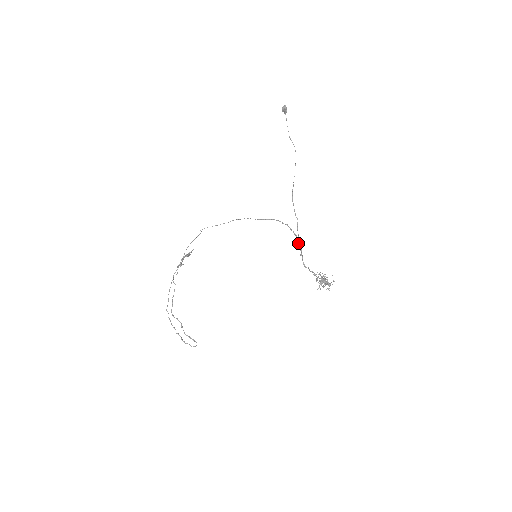
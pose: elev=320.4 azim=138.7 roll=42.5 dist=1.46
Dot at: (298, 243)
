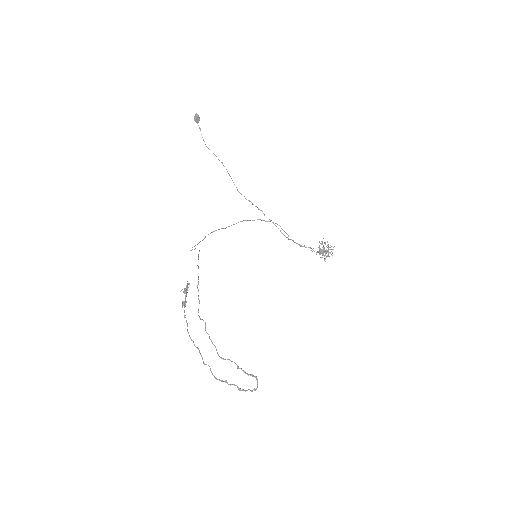
Dot at: (282, 229)
